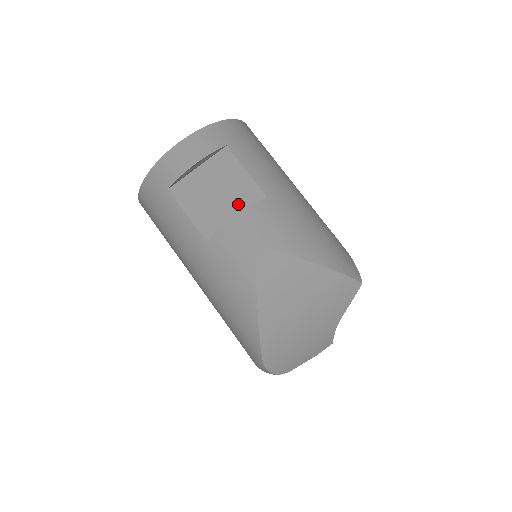
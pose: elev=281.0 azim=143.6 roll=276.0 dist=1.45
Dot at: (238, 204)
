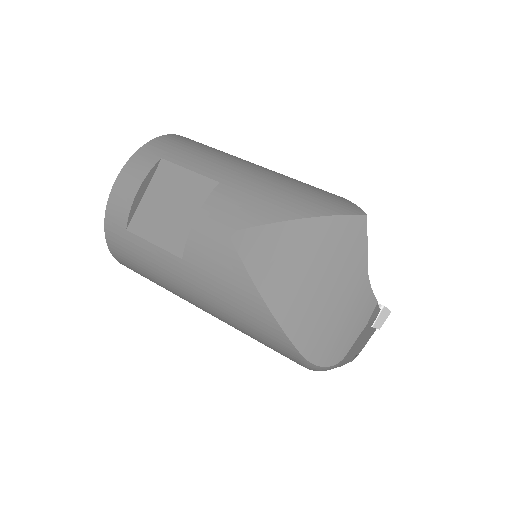
Dot at: (196, 206)
